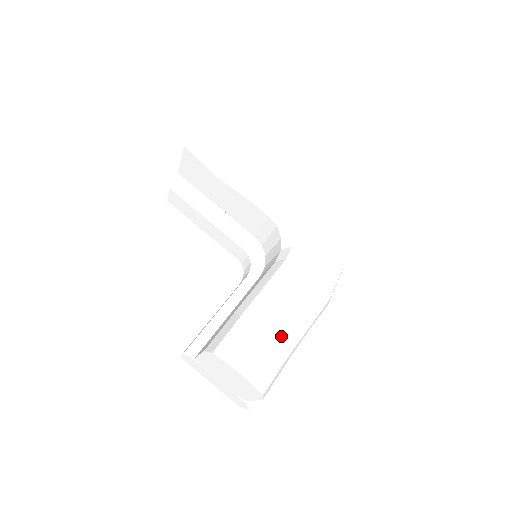
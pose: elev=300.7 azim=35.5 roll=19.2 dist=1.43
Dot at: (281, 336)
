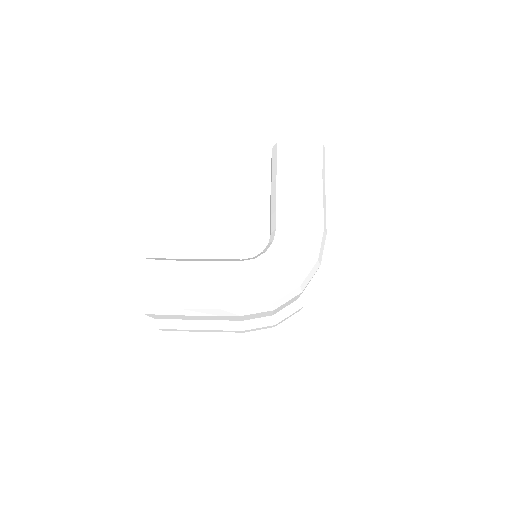
Dot at: (186, 293)
